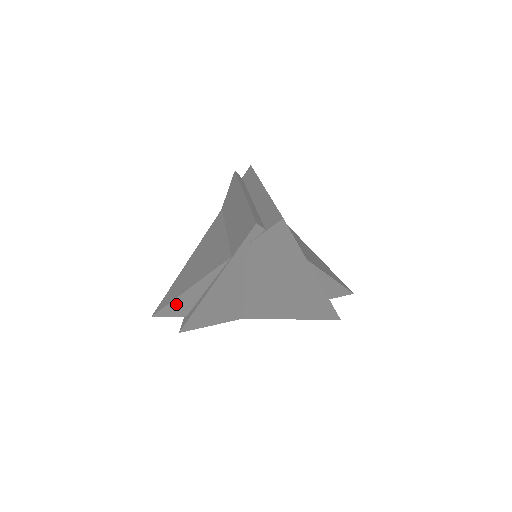
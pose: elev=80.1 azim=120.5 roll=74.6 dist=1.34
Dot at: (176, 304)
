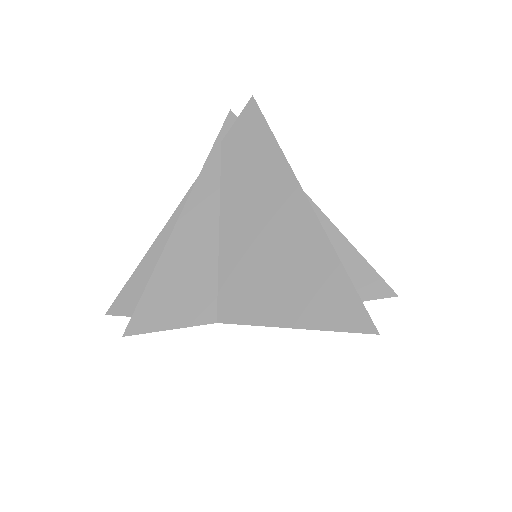
Dot at: (138, 278)
